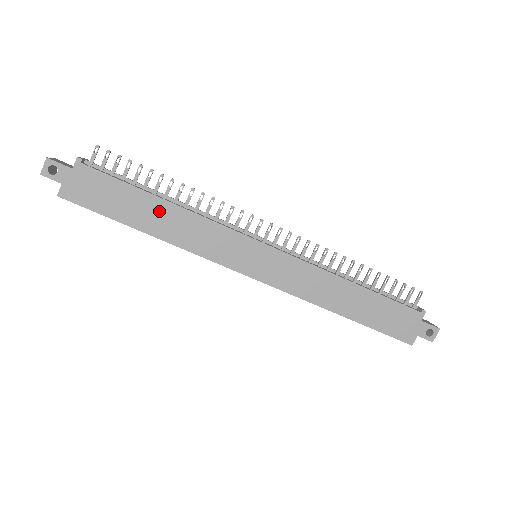
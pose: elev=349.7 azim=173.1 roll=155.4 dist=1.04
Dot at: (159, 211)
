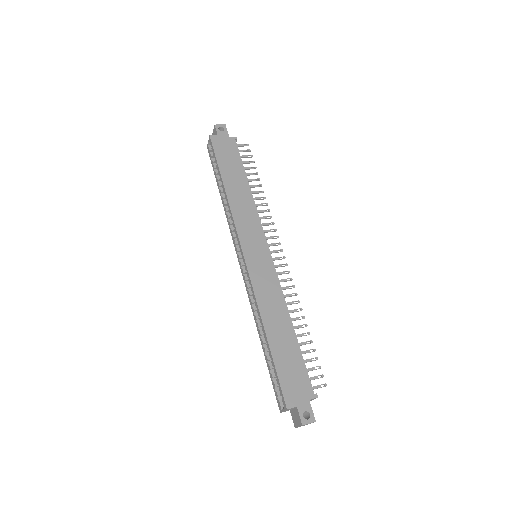
Dot at: (241, 185)
